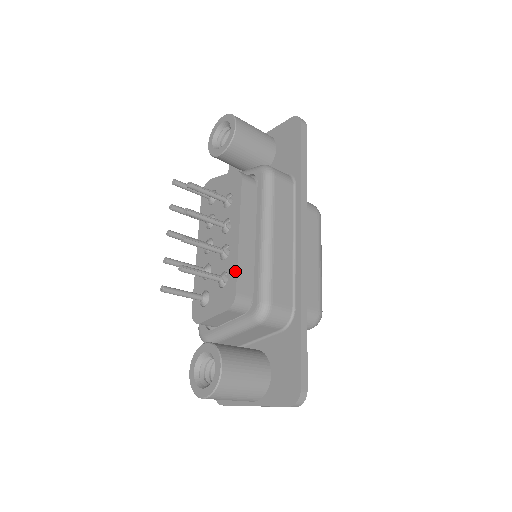
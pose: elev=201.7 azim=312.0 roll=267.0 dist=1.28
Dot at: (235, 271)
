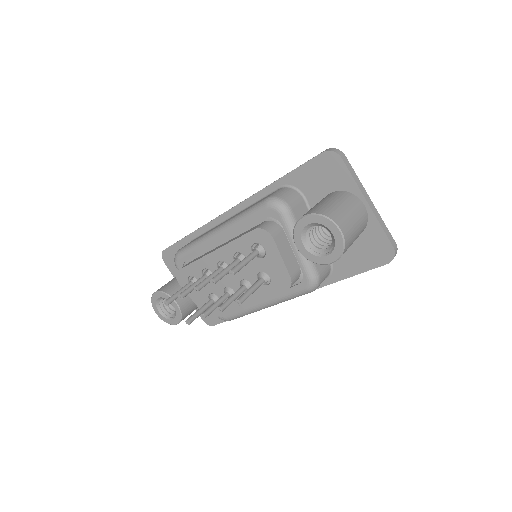
Dot at: (225, 312)
